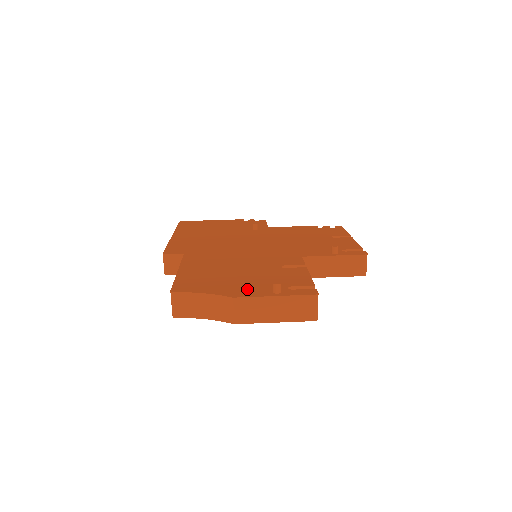
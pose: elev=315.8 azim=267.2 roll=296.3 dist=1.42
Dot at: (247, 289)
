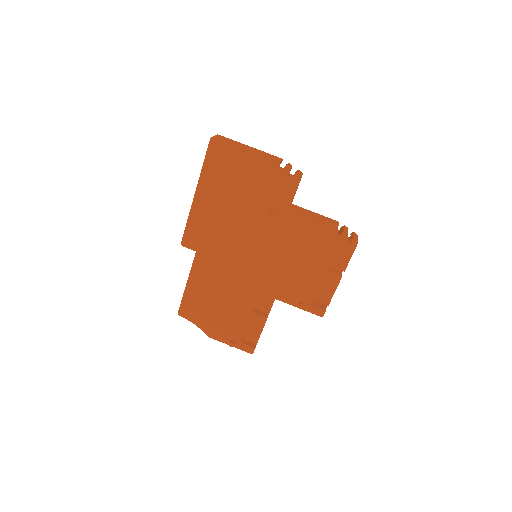
Dot at: (218, 331)
